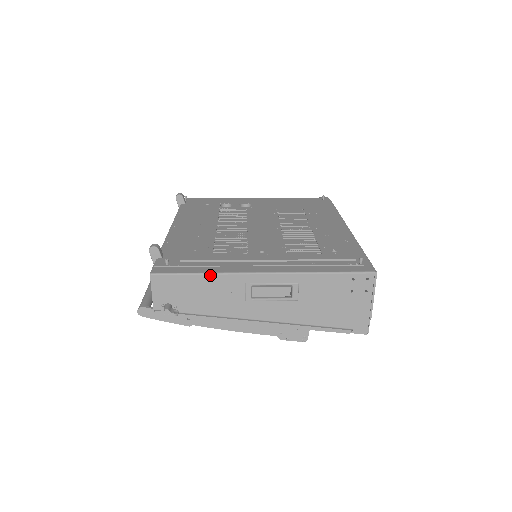
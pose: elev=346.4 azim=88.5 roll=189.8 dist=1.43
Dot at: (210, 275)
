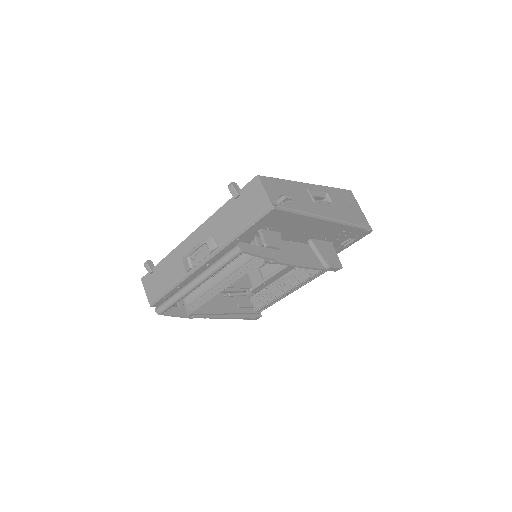
Dot at: (288, 181)
